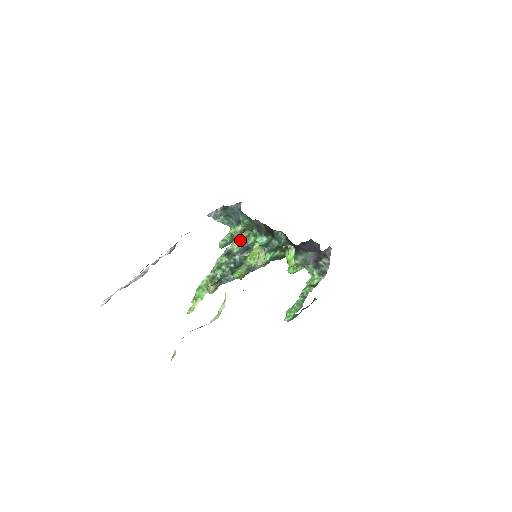
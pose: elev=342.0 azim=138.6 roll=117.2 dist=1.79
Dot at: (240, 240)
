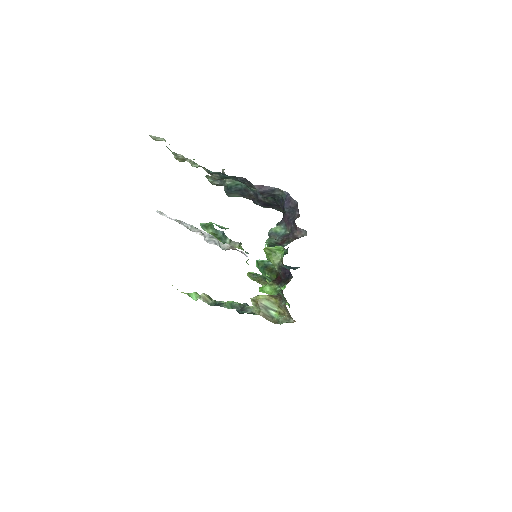
Dot at: occluded
